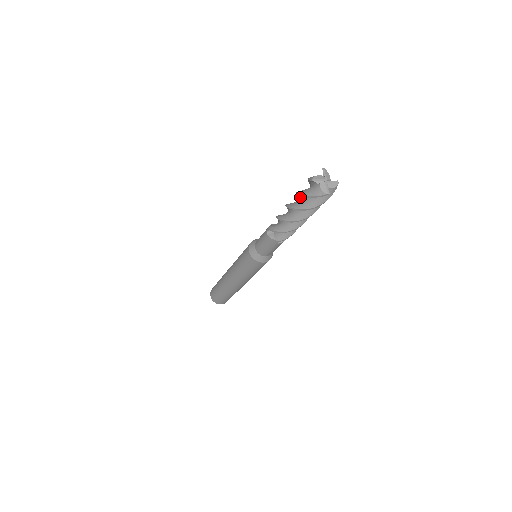
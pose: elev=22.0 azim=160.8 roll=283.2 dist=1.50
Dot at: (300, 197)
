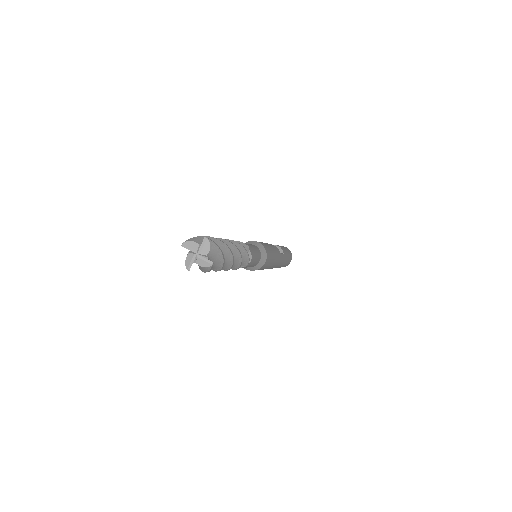
Dot at: occluded
